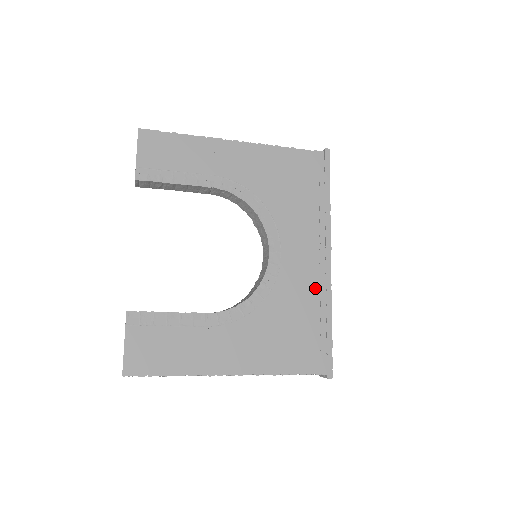
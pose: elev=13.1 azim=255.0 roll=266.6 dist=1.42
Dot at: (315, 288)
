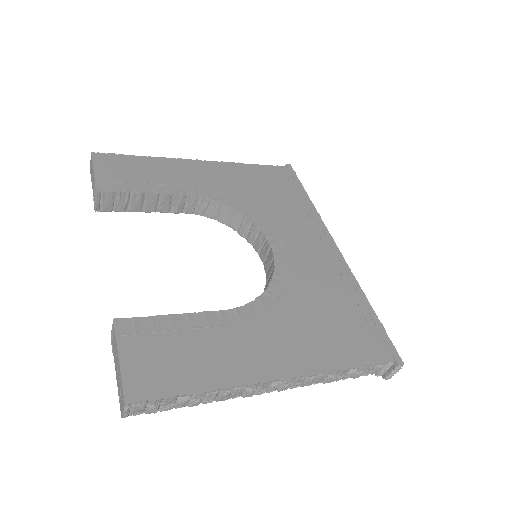
Dot at: (335, 274)
